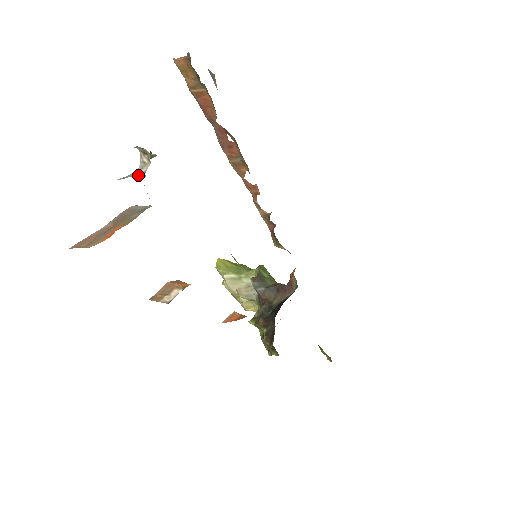
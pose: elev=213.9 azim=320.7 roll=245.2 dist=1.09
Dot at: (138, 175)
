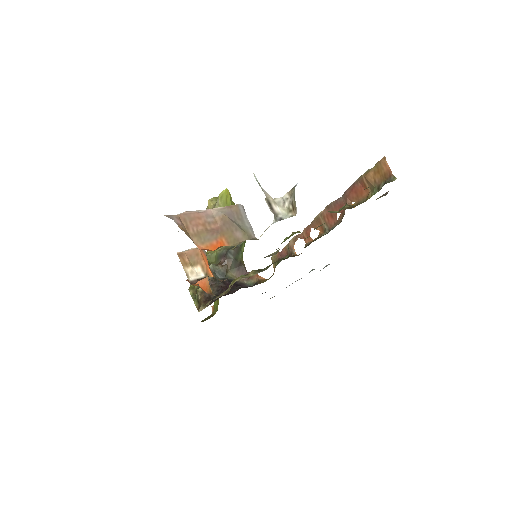
Dot at: (271, 207)
